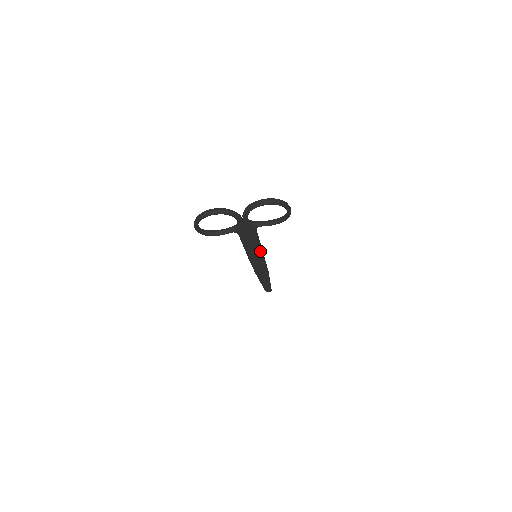
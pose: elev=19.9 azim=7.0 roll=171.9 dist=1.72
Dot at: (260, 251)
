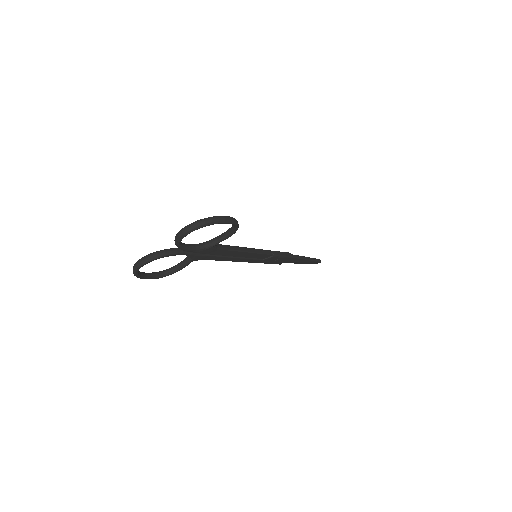
Dot at: (252, 254)
